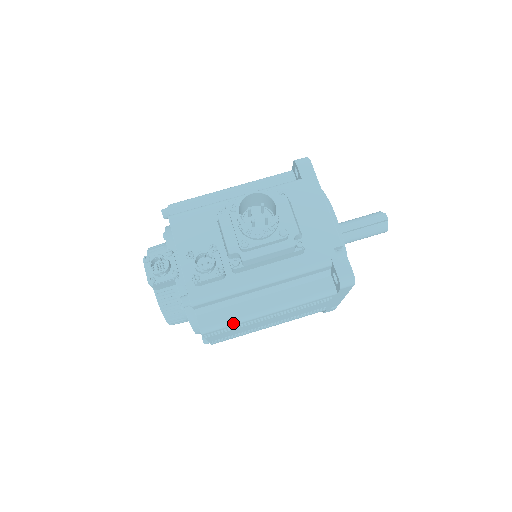
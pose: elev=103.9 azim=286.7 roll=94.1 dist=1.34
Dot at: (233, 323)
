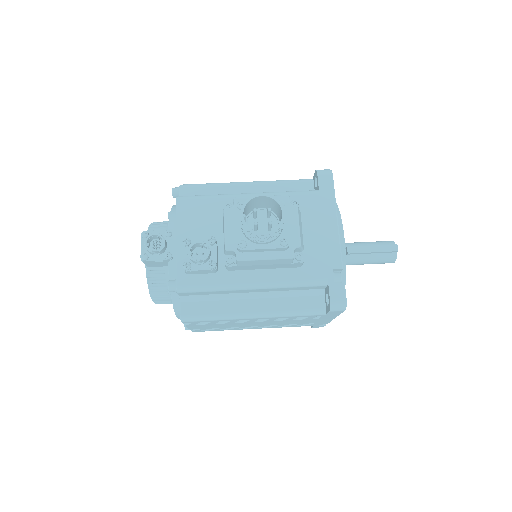
Dot at: (215, 318)
